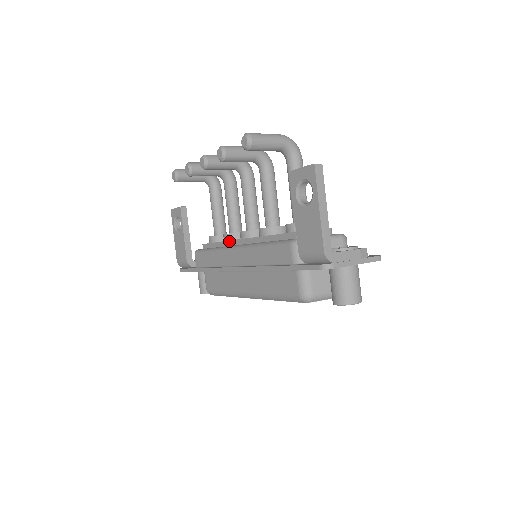
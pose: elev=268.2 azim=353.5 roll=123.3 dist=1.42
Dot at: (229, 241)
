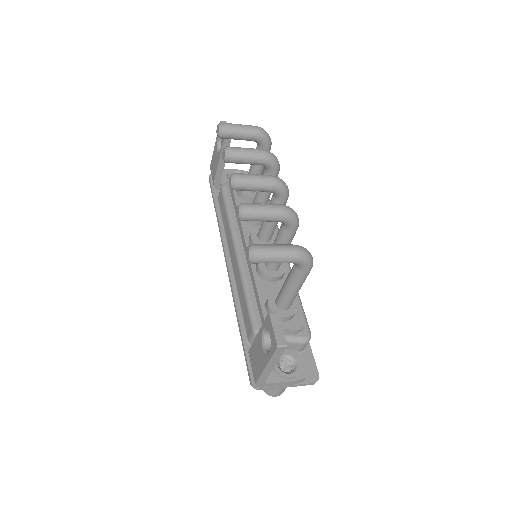
Dot at: (241, 227)
